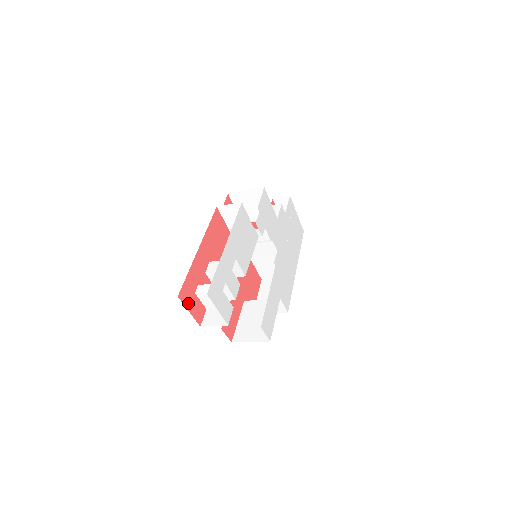
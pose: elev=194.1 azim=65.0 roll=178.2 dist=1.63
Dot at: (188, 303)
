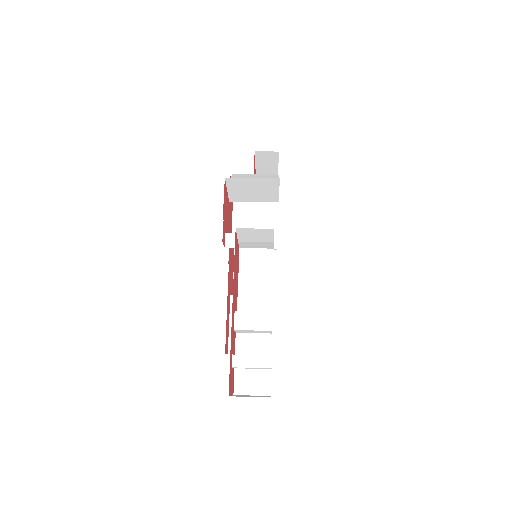
Dot at: (230, 387)
